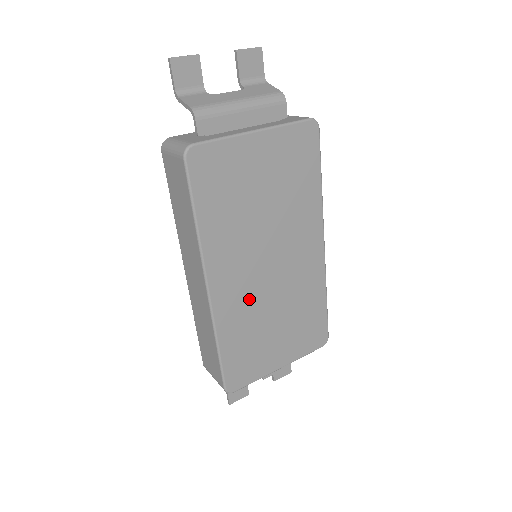
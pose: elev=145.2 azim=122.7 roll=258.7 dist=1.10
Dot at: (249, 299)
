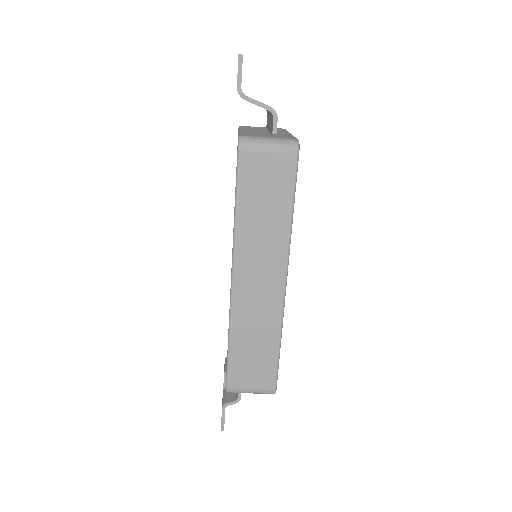
Dot at: occluded
